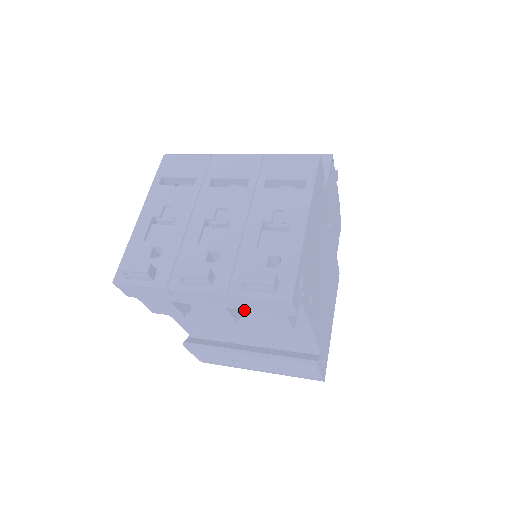
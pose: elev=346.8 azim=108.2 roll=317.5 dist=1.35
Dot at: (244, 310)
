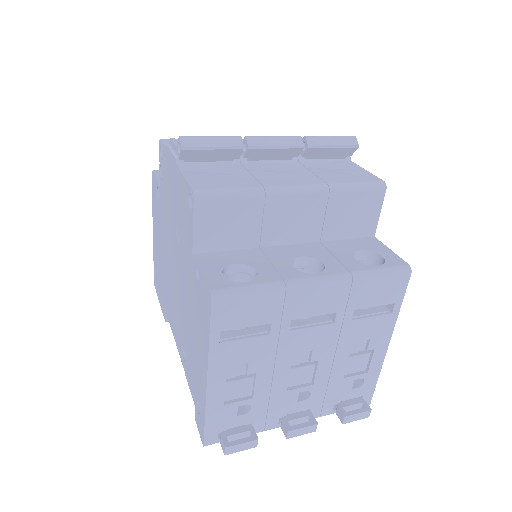
Dot at: occluded
